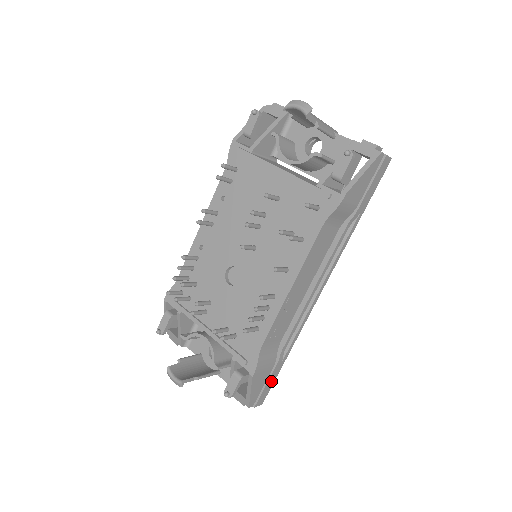
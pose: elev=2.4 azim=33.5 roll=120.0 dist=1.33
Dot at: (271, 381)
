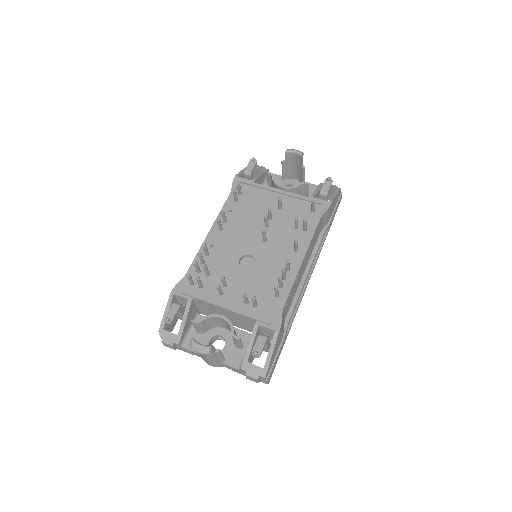
Dot at: (278, 357)
